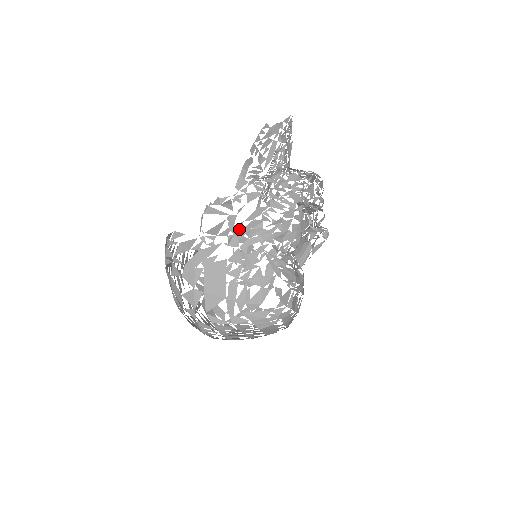
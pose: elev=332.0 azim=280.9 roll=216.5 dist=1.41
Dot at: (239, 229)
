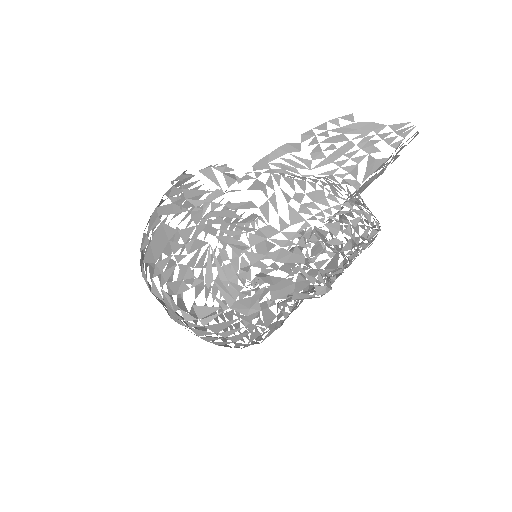
Dot at: (212, 208)
